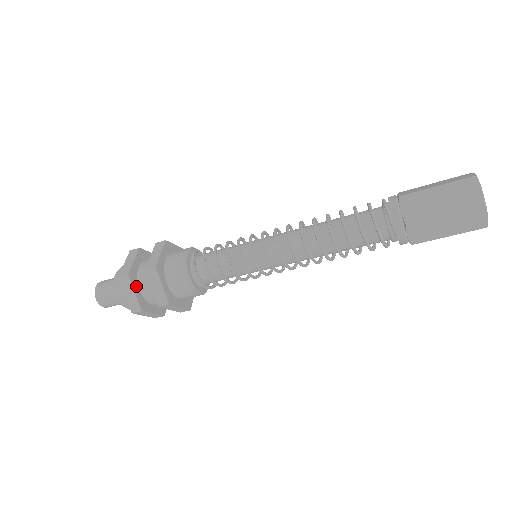
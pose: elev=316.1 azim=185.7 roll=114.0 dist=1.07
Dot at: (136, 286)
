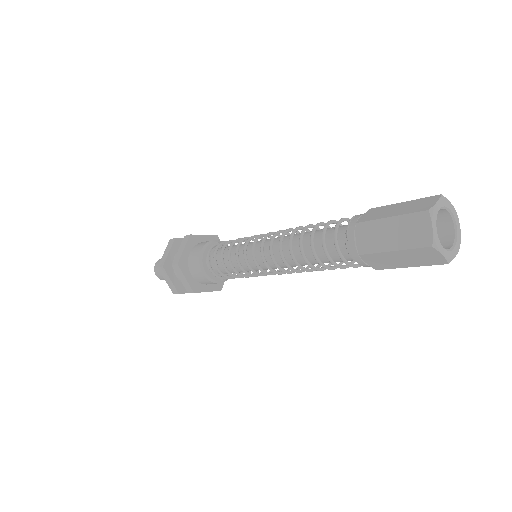
Dot at: (174, 250)
